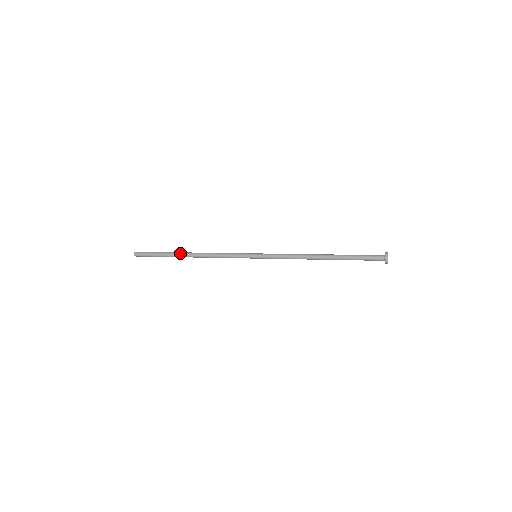
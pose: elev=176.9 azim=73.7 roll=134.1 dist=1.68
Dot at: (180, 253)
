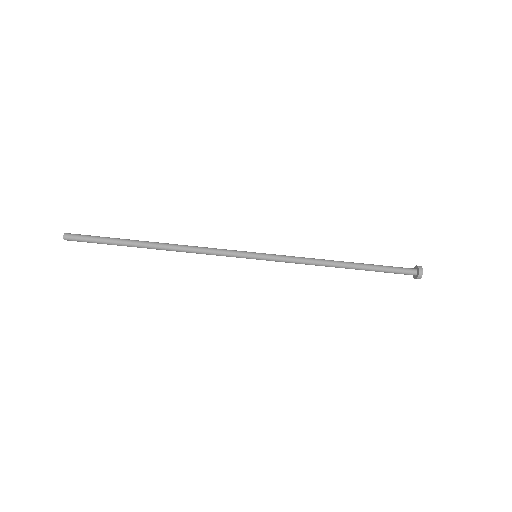
Dot at: (143, 241)
